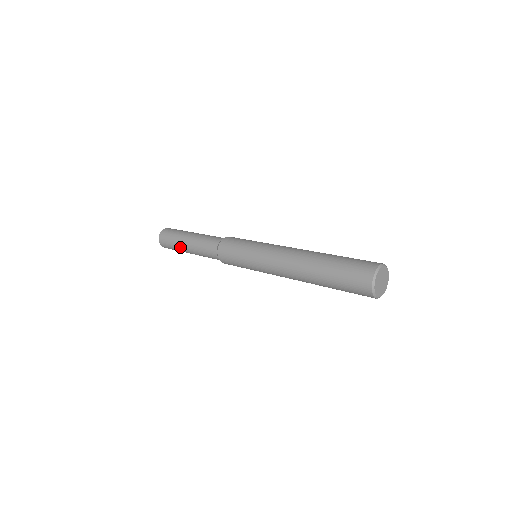
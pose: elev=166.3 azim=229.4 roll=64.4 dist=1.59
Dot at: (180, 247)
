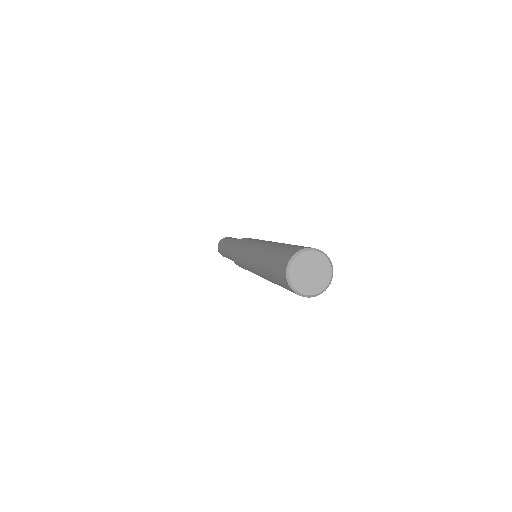
Dot at: (224, 255)
